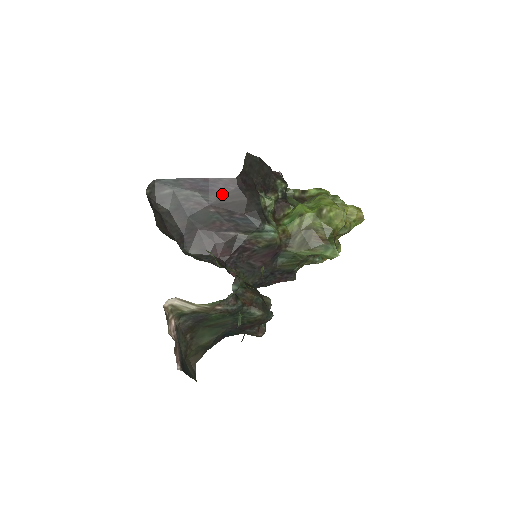
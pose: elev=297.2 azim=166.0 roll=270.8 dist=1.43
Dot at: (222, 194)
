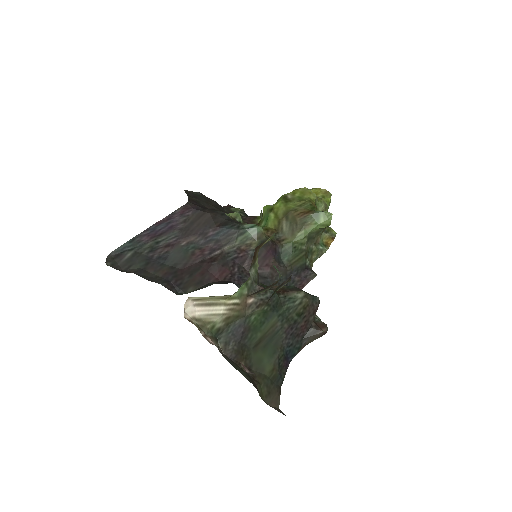
Dot at: (183, 224)
